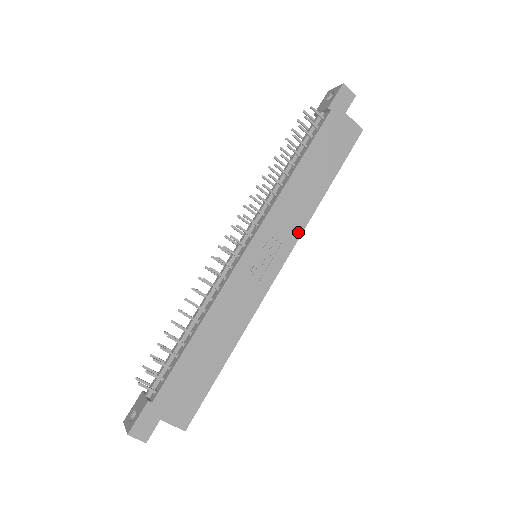
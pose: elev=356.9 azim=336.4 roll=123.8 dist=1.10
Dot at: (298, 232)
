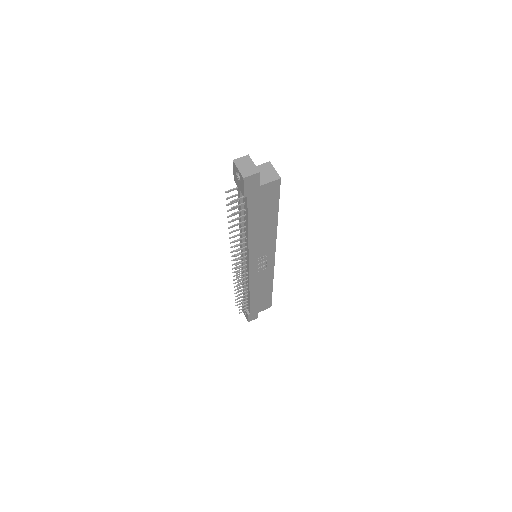
Dot at: (273, 243)
